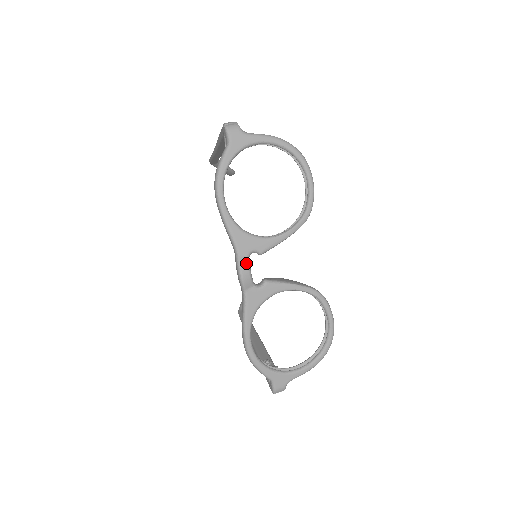
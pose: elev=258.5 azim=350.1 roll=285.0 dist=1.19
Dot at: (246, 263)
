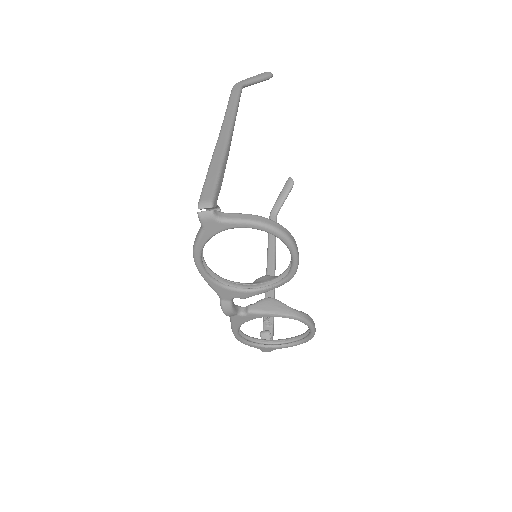
Dot at: (228, 306)
